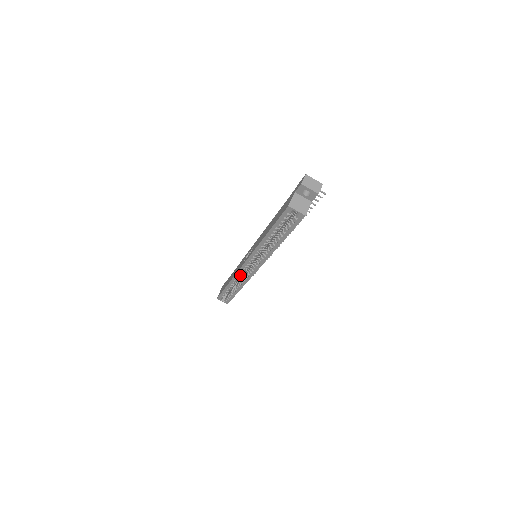
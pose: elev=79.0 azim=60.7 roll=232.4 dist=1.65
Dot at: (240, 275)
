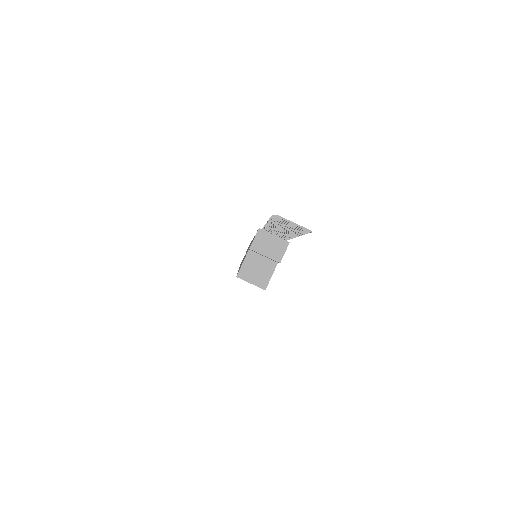
Dot at: occluded
